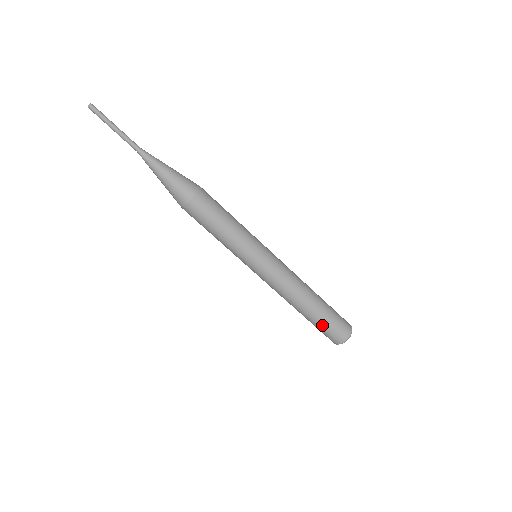
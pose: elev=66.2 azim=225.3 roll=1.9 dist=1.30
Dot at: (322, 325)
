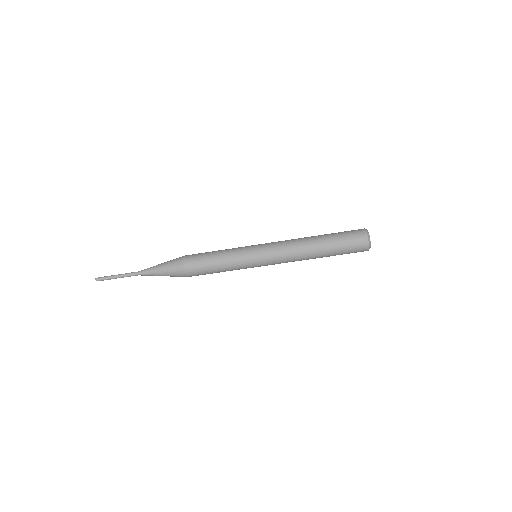
Dot at: (340, 244)
